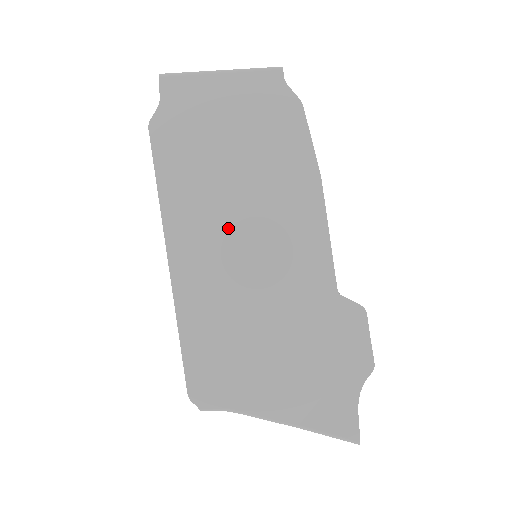
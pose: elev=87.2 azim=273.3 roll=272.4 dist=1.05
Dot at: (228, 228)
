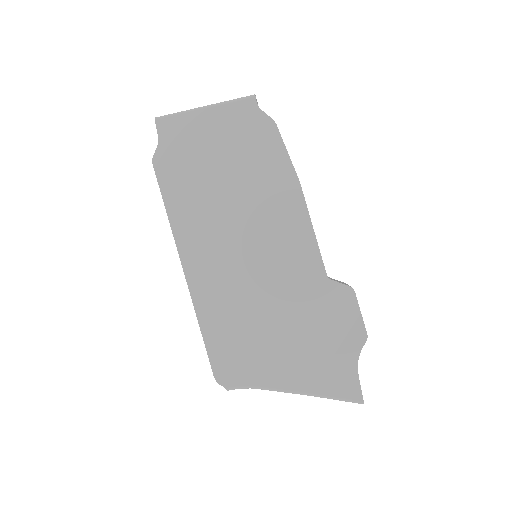
Dot at: (228, 236)
